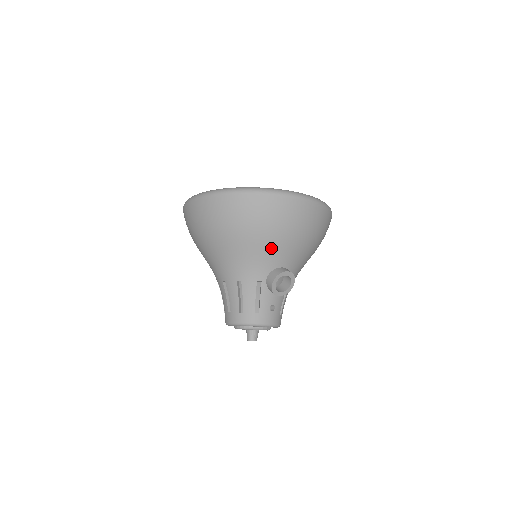
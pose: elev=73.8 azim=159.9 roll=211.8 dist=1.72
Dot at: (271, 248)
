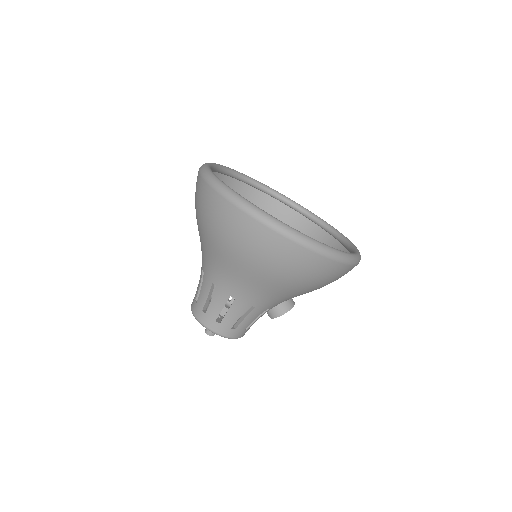
Dot at: (305, 293)
